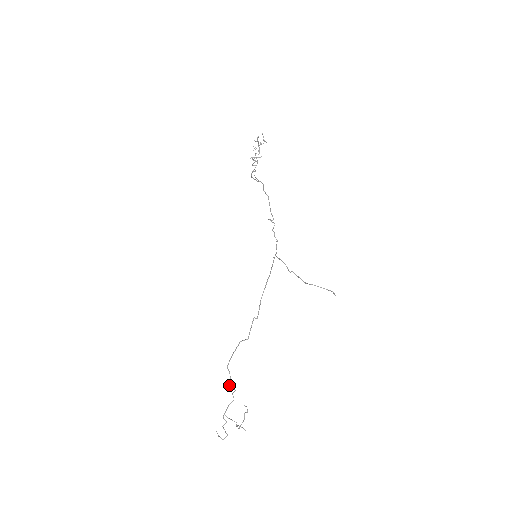
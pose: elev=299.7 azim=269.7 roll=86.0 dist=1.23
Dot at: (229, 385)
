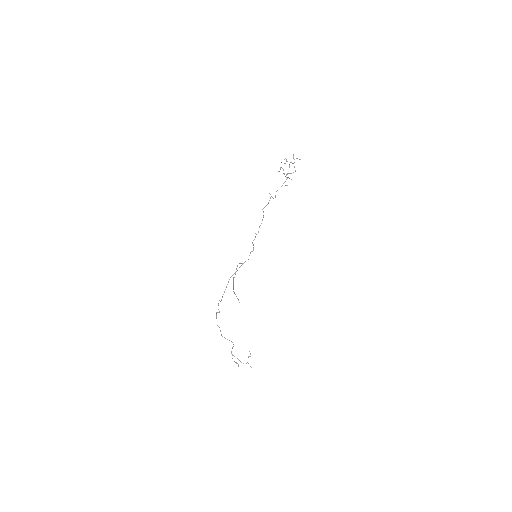
Dot at: occluded
